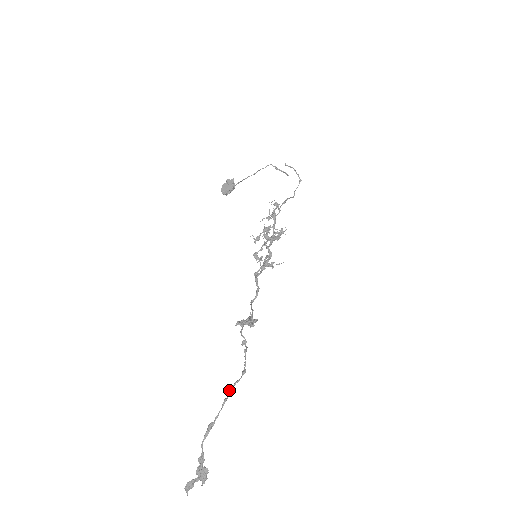
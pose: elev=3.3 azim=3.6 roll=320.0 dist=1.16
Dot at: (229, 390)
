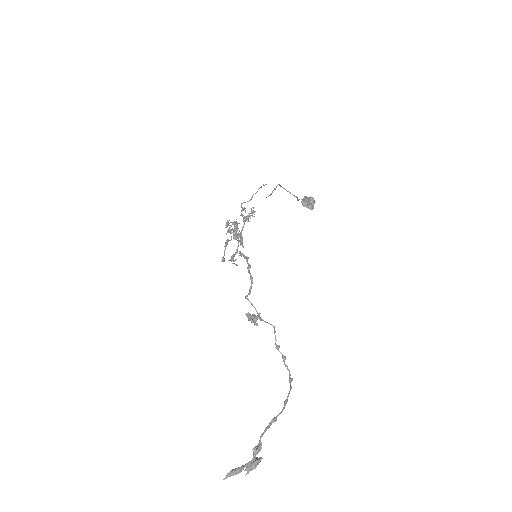
Dot at: (289, 393)
